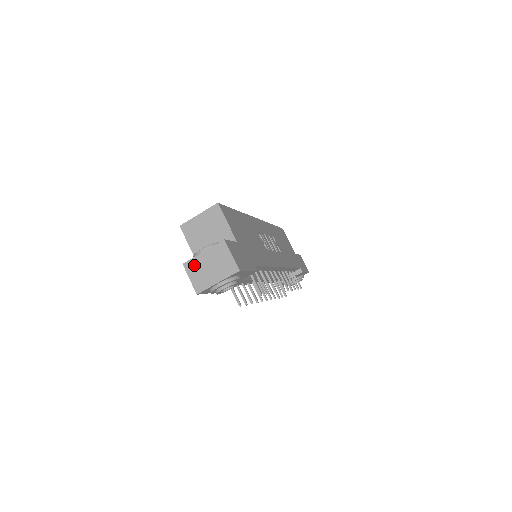
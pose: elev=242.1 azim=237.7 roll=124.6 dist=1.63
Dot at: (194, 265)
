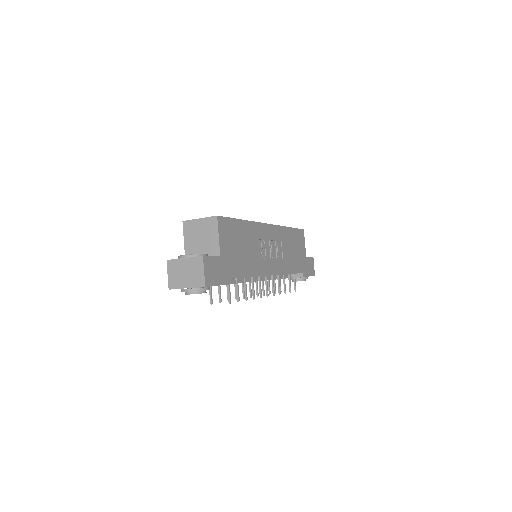
Dot at: (174, 265)
